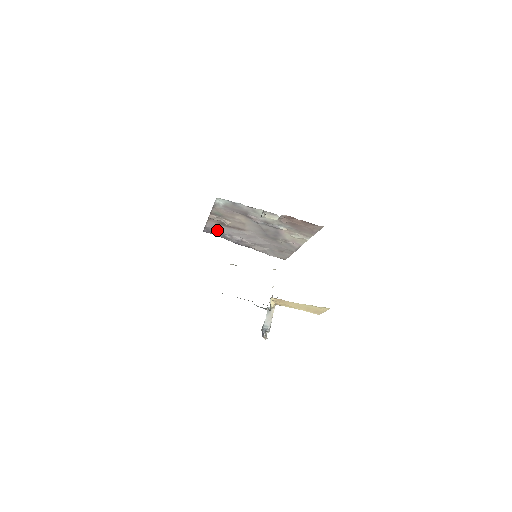
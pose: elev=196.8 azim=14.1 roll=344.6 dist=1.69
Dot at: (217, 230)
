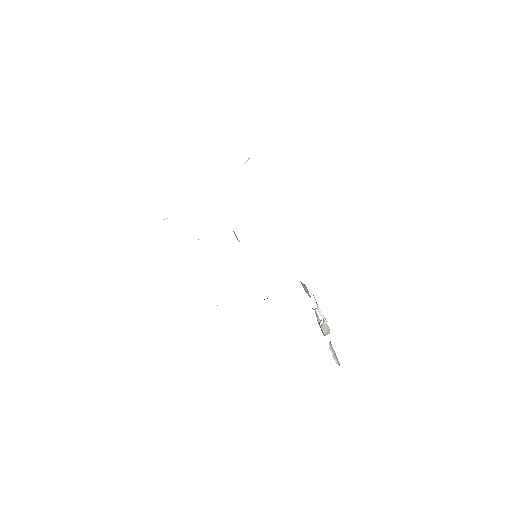
Dot at: occluded
